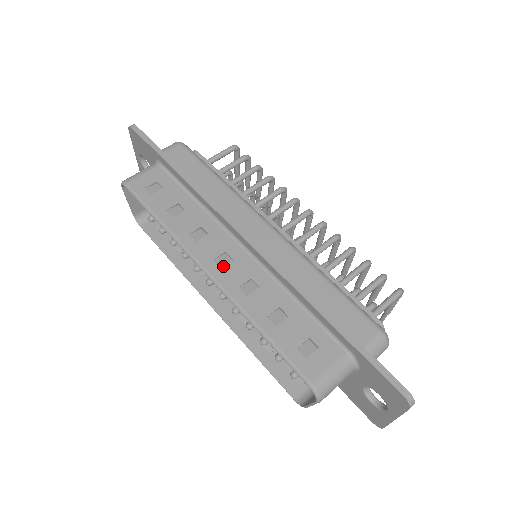
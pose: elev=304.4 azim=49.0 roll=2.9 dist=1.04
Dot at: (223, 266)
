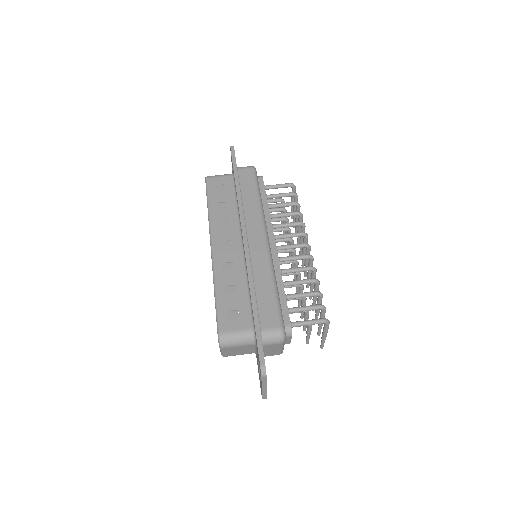
Dot at: (223, 247)
